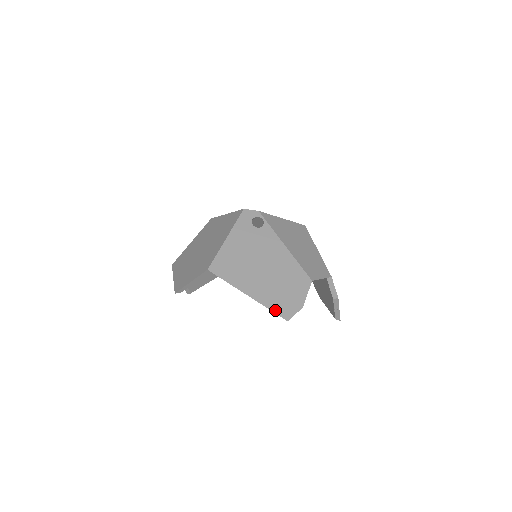
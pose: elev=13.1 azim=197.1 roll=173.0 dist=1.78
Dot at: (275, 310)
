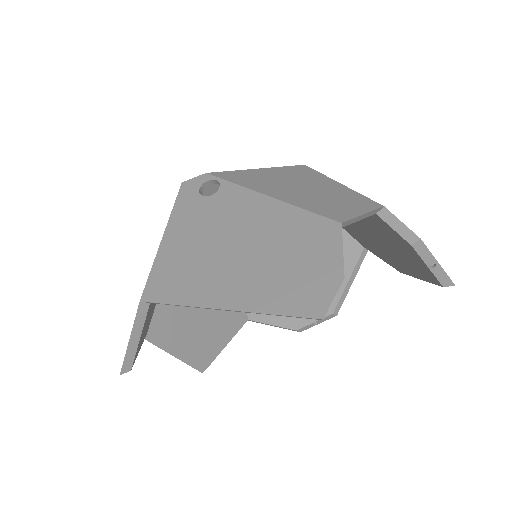
Dot at: (288, 310)
